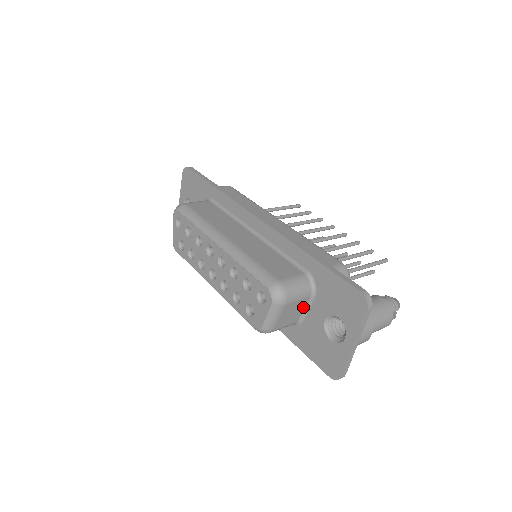
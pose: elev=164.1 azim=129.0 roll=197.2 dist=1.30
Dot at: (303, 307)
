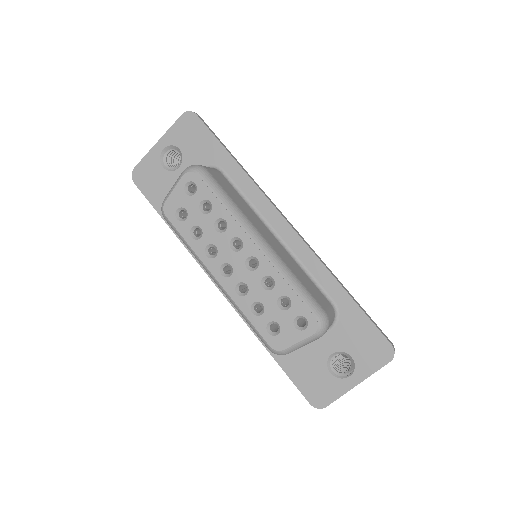
Dot at: occluded
